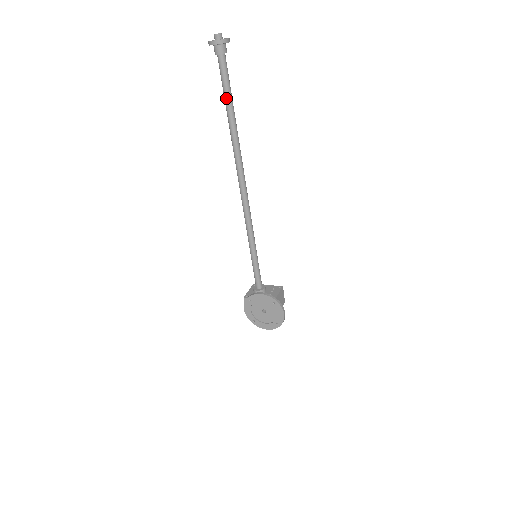
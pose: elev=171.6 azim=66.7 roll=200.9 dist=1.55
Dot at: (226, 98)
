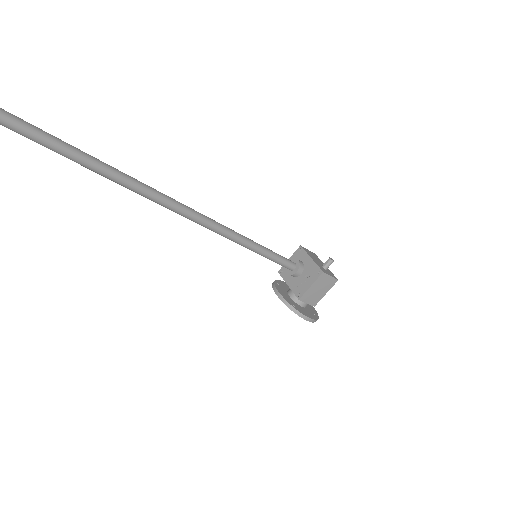
Dot at: (36, 142)
